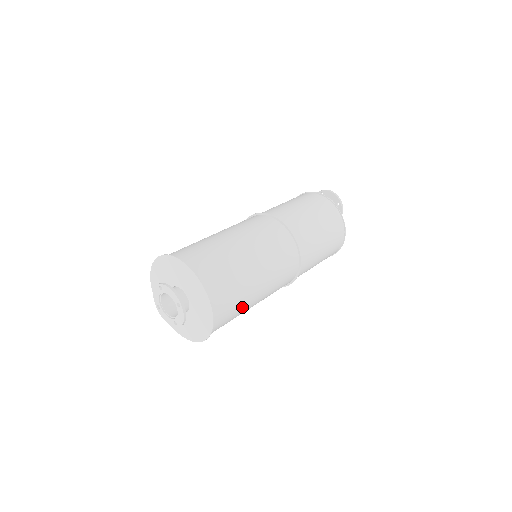
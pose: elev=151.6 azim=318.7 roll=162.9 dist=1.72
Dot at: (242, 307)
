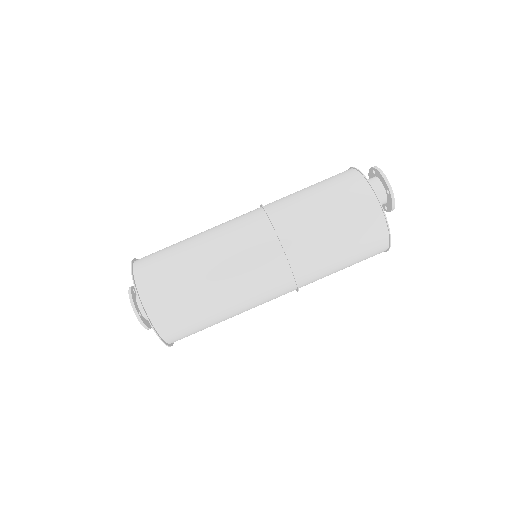
Dot at: (207, 323)
